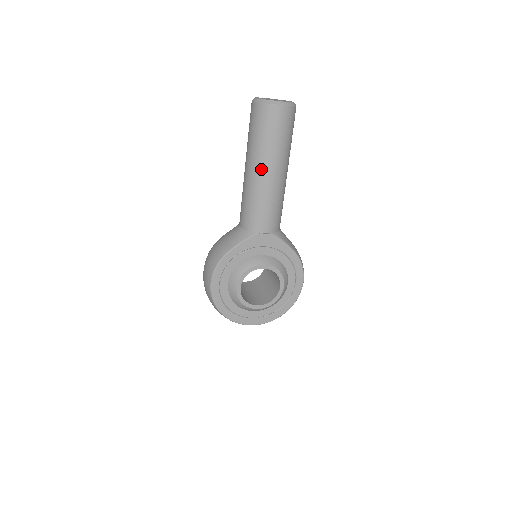
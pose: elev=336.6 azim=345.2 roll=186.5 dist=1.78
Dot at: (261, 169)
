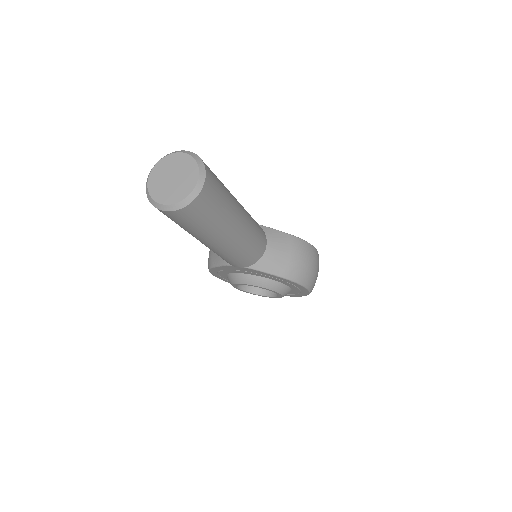
Dot at: occluded
